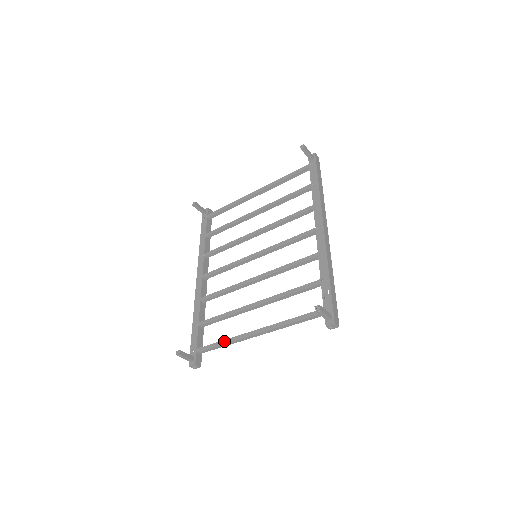
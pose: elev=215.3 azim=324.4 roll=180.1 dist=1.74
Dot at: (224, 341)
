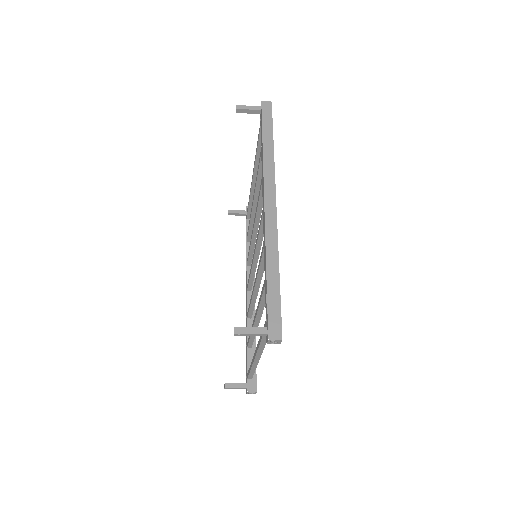
Dot at: (250, 365)
